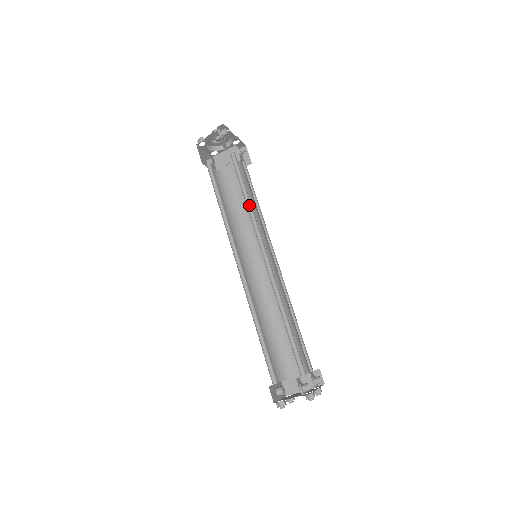
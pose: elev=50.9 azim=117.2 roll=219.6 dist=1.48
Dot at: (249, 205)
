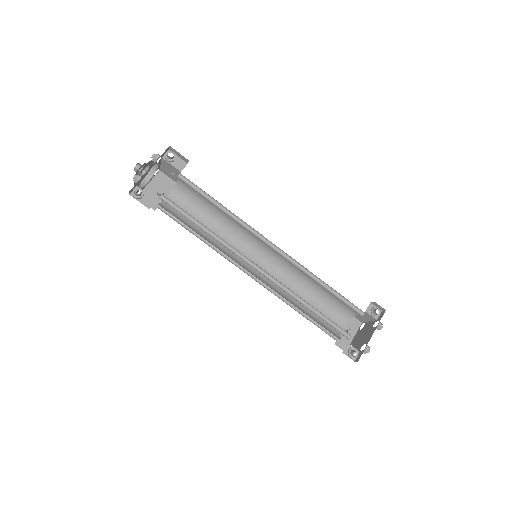
Dot at: (213, 232)
